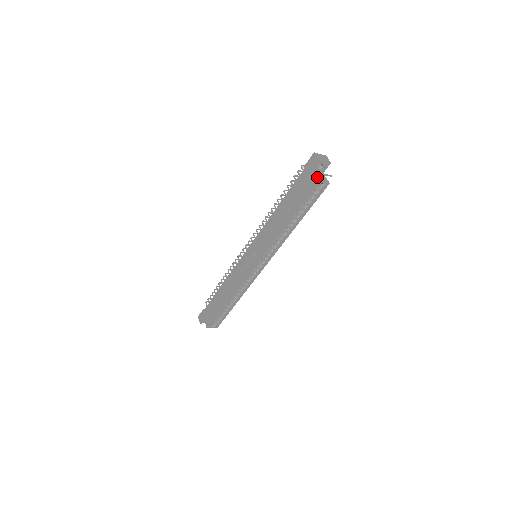
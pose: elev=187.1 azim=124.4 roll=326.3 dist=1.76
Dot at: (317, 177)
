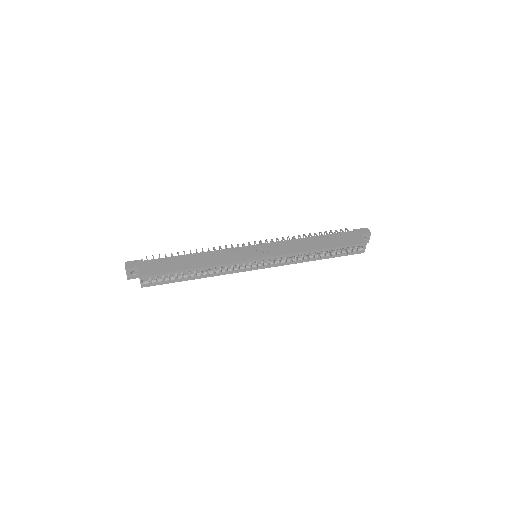
Dot at: (364, 241)
